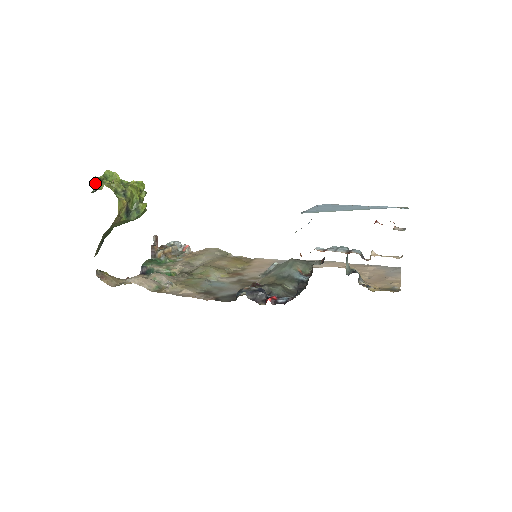
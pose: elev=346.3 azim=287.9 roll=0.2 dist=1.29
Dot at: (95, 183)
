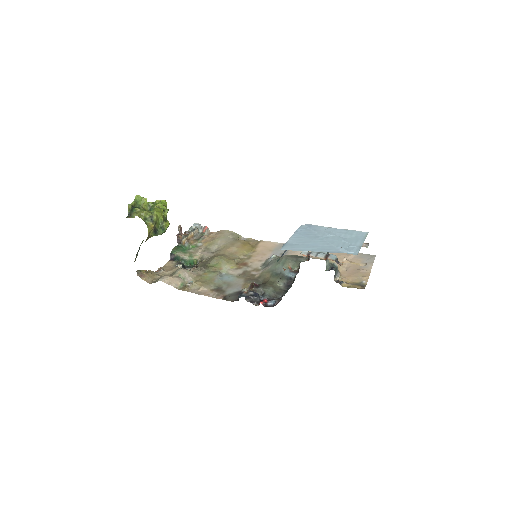
Dot at: (129, 209)
